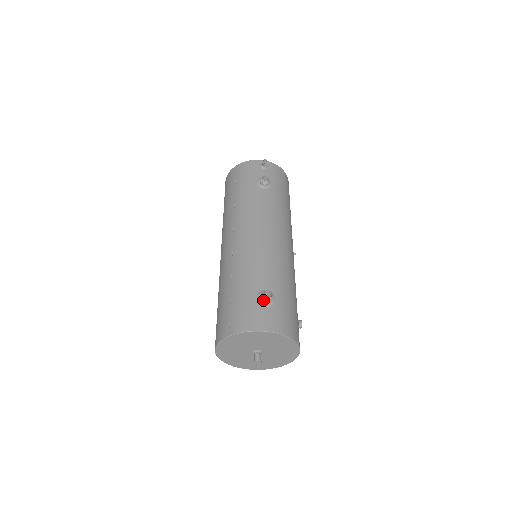
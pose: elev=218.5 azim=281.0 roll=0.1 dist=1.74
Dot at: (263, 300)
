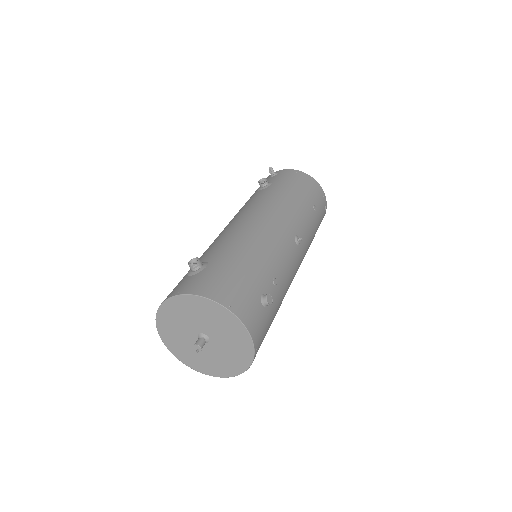
Dot at: occluded
